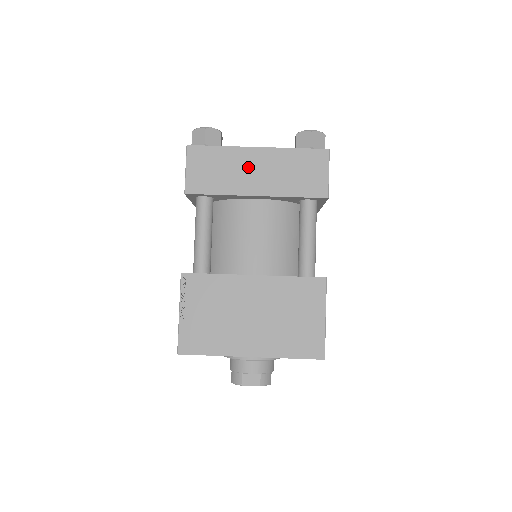
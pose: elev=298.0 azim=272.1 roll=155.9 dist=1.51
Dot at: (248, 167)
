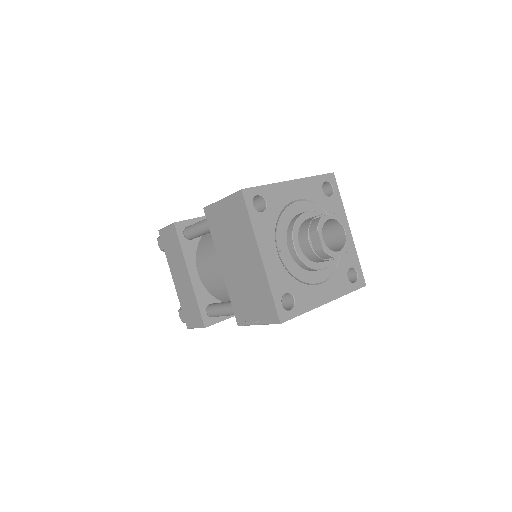
Dot at: occluded
